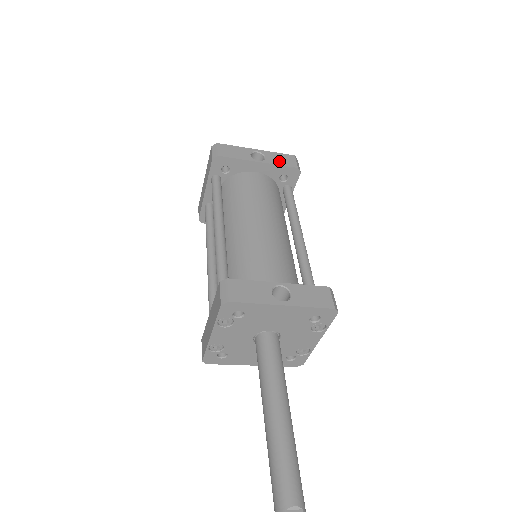
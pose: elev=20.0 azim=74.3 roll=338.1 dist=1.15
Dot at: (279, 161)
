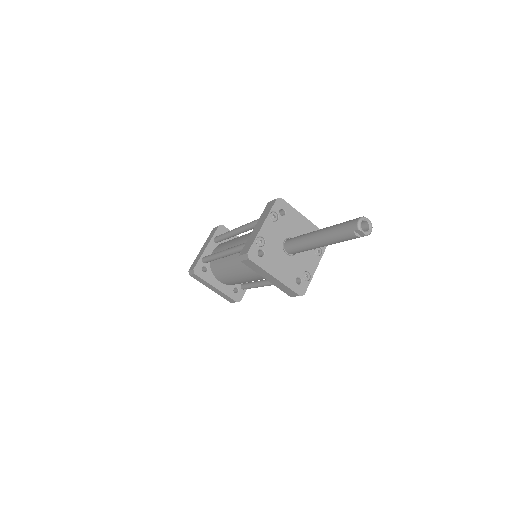
Dot at: occluded
